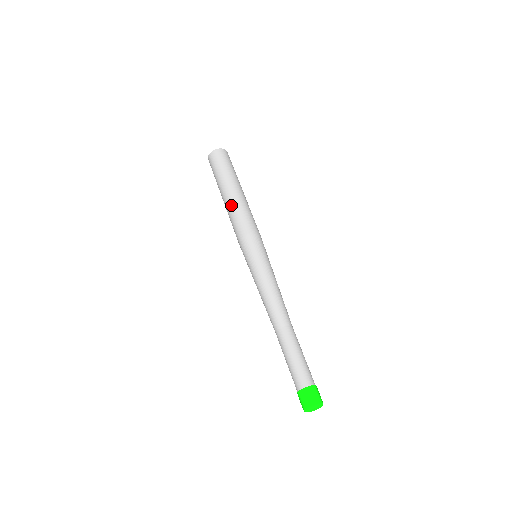
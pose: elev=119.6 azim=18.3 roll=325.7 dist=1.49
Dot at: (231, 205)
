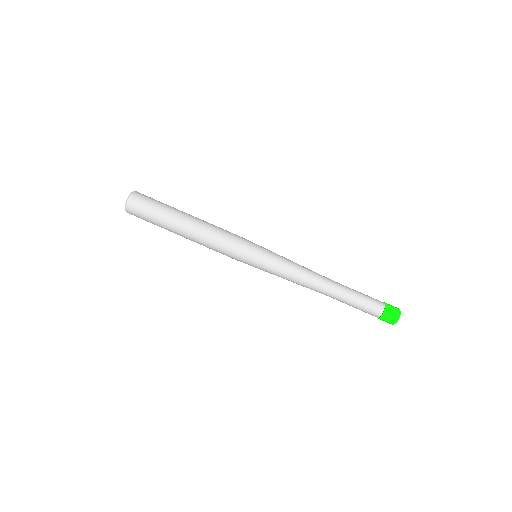
Dot at: (200, 230)
